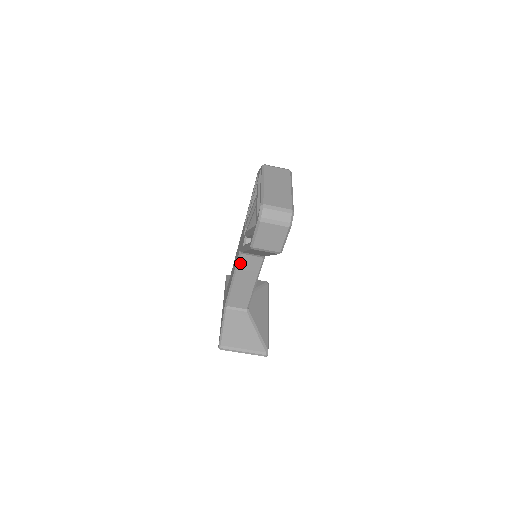
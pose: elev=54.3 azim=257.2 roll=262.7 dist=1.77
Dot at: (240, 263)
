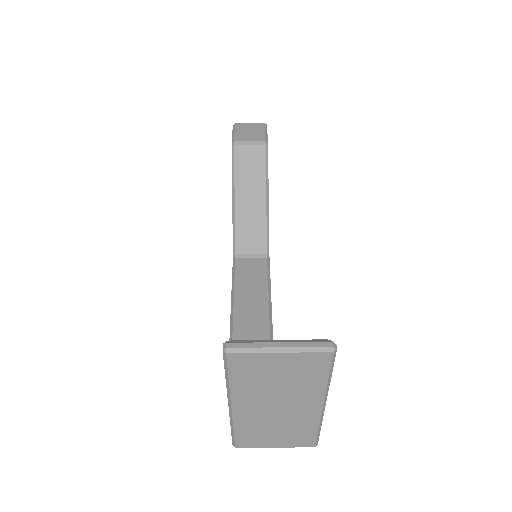
Dot at: (237, 272)
